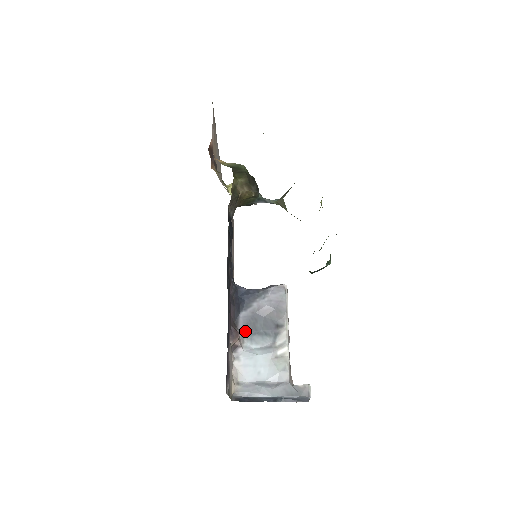
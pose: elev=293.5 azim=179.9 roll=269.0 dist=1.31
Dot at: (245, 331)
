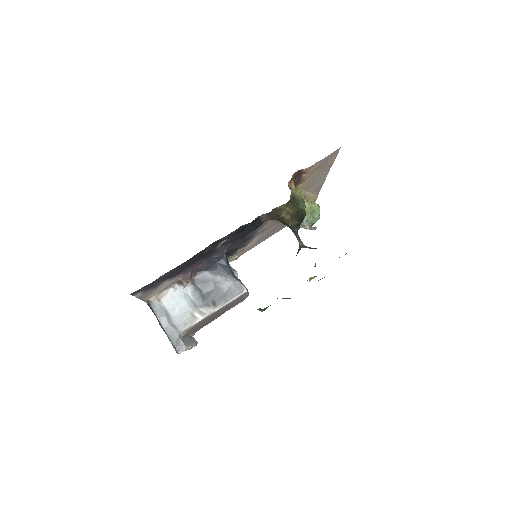
Dot at: (196, 282)
